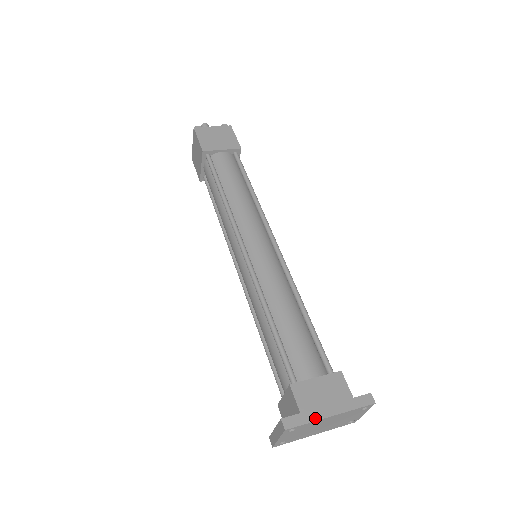
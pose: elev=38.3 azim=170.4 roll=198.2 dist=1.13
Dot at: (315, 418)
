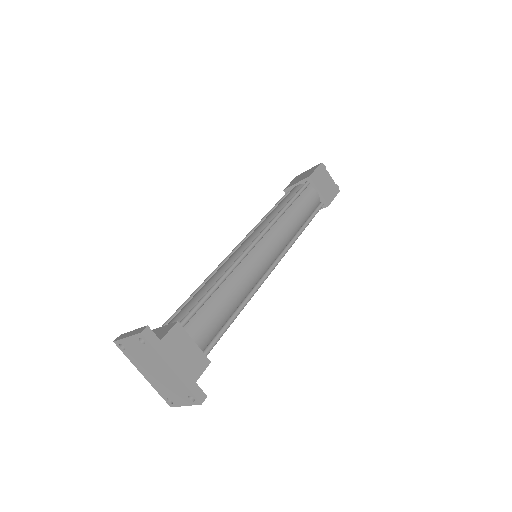
Dot at: (163, 355)
